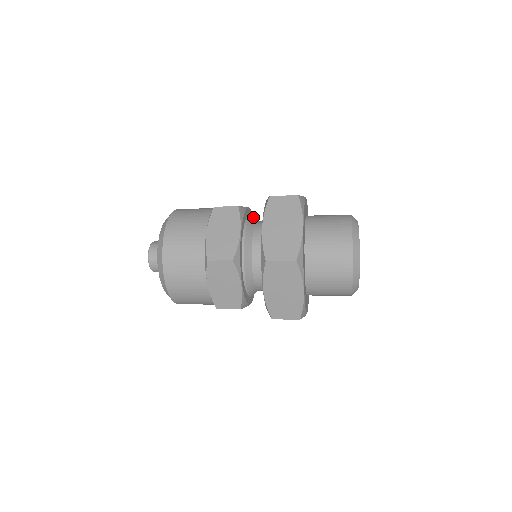
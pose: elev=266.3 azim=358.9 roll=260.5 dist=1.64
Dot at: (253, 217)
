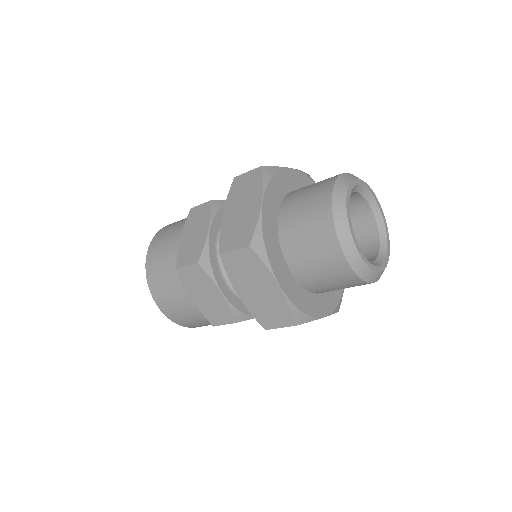
Dot at: occluded
